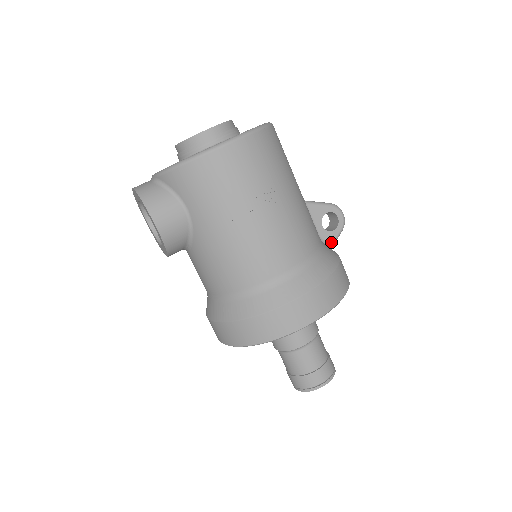
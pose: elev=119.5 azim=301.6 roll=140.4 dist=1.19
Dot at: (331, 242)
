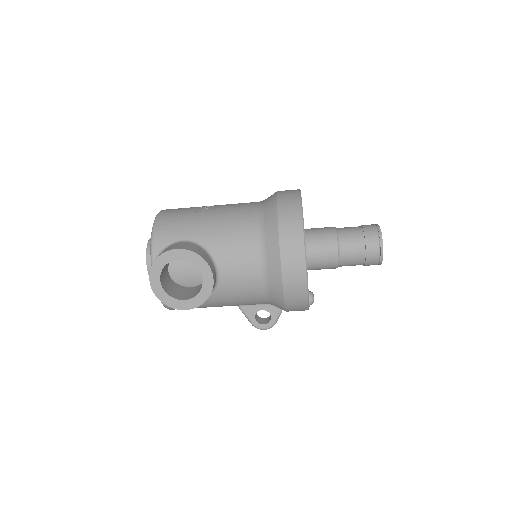
Dot at: occluded
